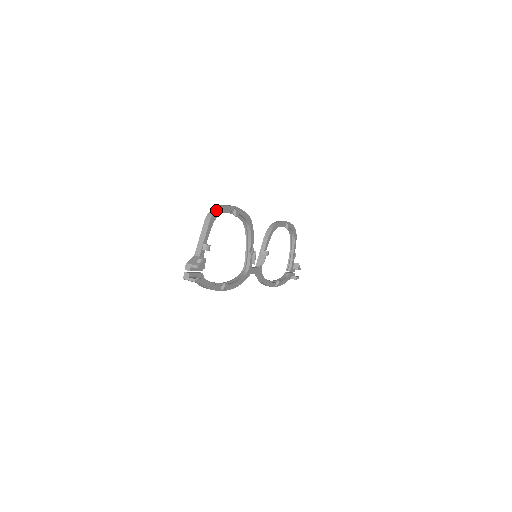
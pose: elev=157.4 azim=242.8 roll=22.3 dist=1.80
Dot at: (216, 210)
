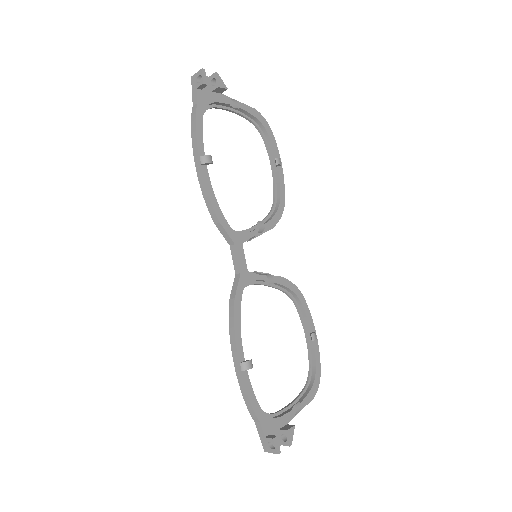
Dot at: (266, 121)
